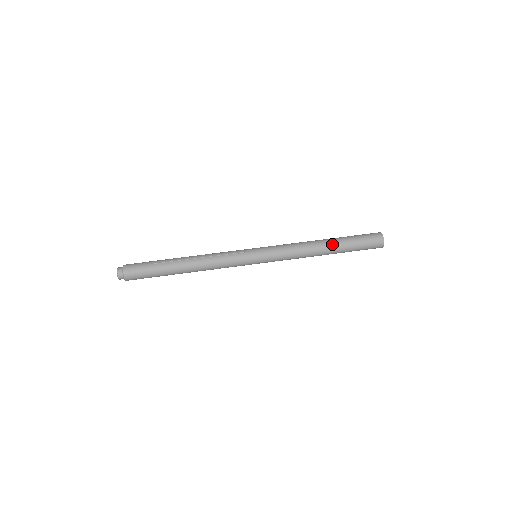
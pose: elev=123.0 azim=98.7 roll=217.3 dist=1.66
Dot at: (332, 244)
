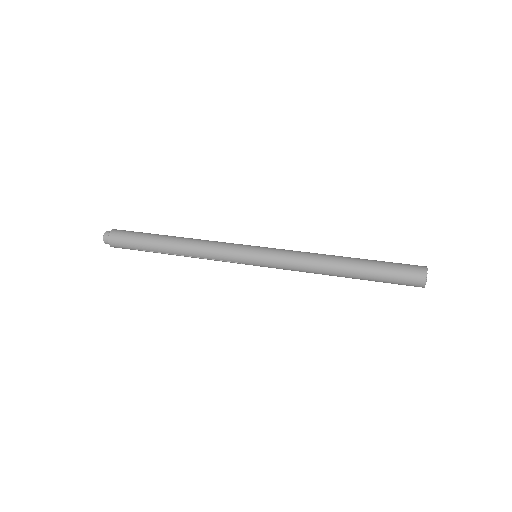
Dot at: (353, 258)
